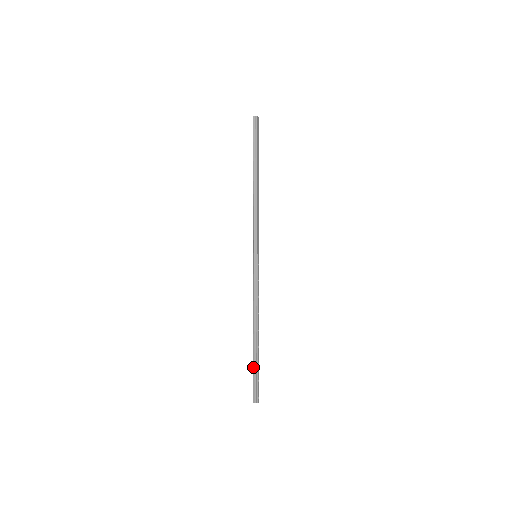
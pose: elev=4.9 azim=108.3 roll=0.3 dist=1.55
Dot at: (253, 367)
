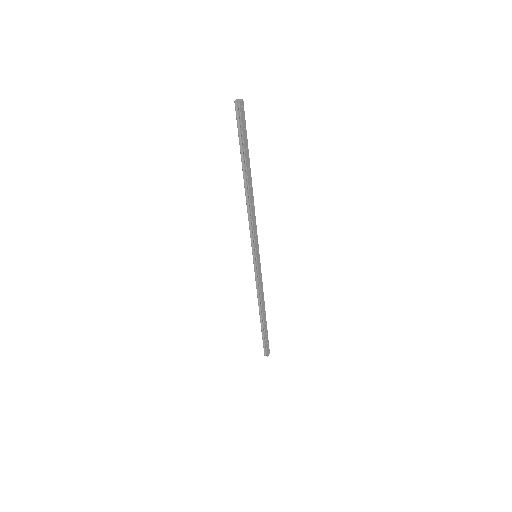
Dot at: (262, 335)
